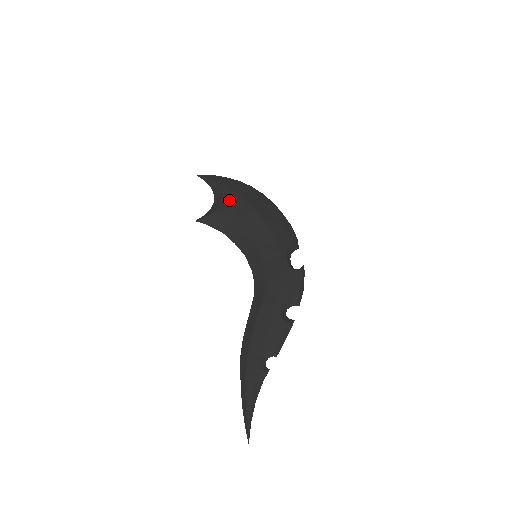
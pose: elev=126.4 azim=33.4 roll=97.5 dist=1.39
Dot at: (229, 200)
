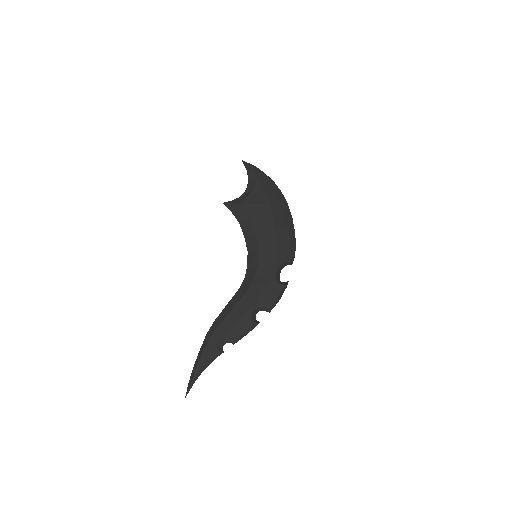
Dot at: (256, 197)
